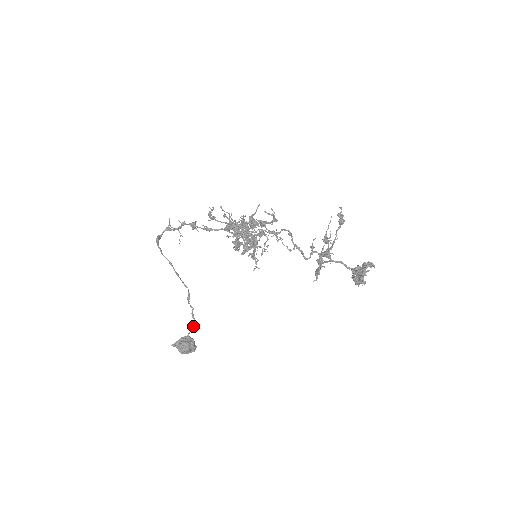
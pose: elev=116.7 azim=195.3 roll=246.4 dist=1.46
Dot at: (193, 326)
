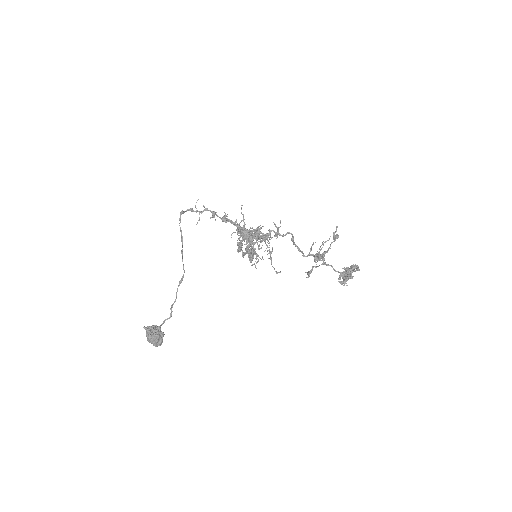
Dot at: occluded
